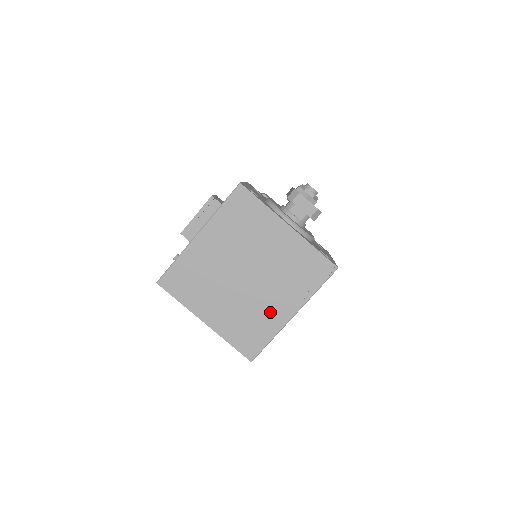
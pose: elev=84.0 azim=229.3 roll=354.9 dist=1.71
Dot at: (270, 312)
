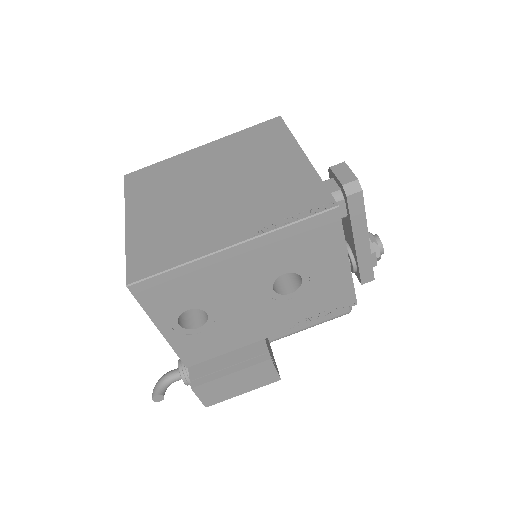
Dot at: (207, 232)
